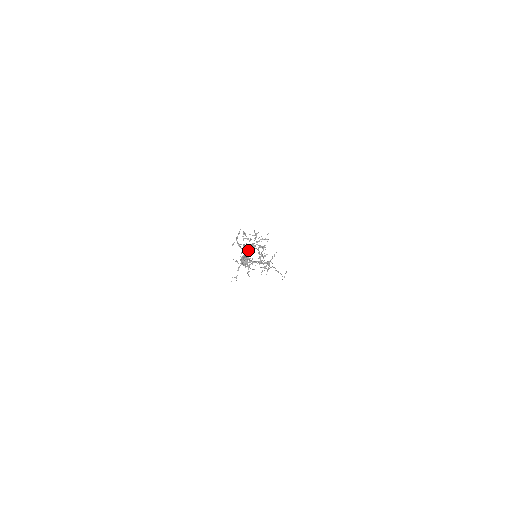
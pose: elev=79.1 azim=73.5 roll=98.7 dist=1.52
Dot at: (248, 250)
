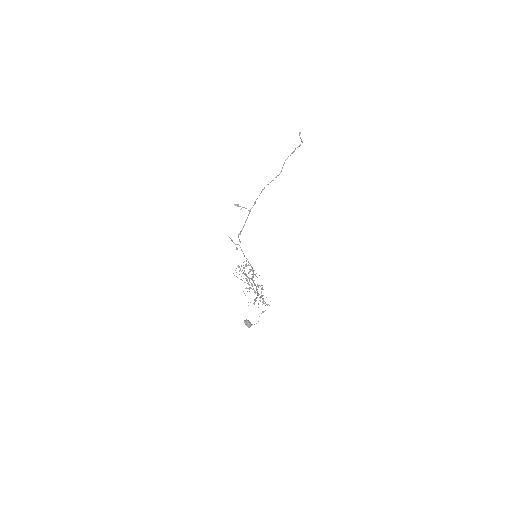
Dot at: (246, 280)
